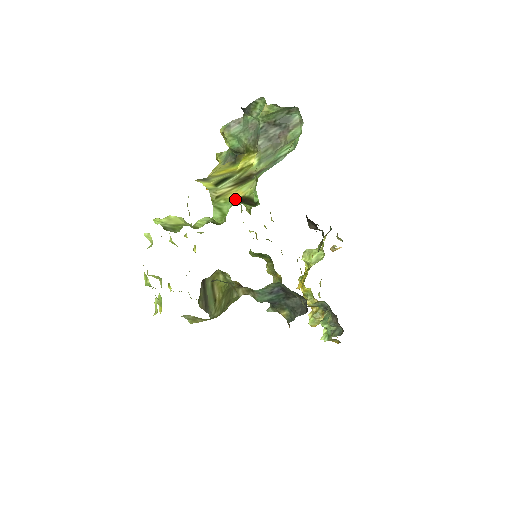
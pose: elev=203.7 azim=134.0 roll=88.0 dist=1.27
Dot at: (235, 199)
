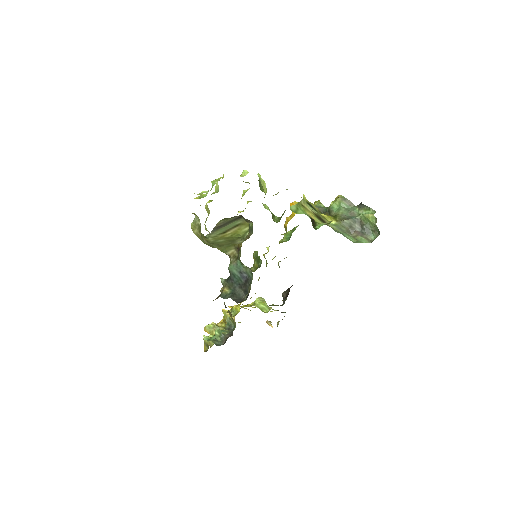
Dot at: (309, 215)
